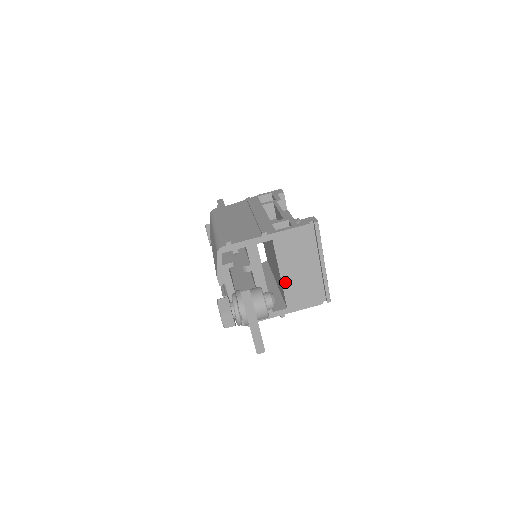
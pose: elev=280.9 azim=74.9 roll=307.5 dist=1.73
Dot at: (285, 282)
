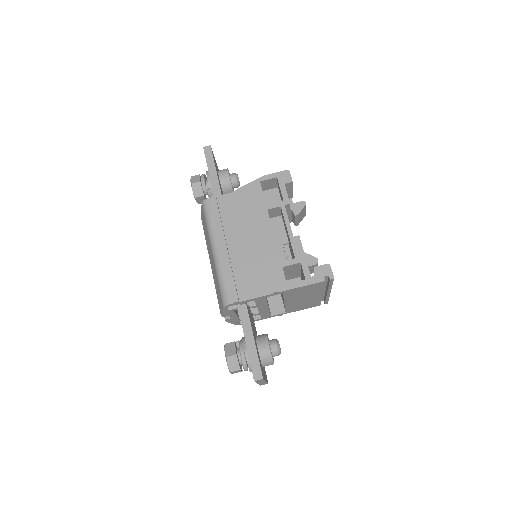
Dot at: (288, 305)
